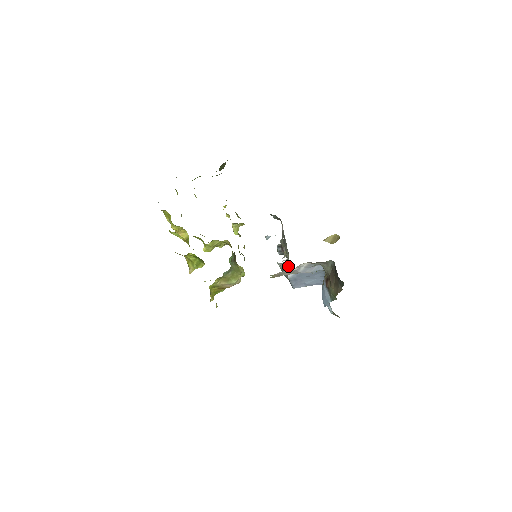
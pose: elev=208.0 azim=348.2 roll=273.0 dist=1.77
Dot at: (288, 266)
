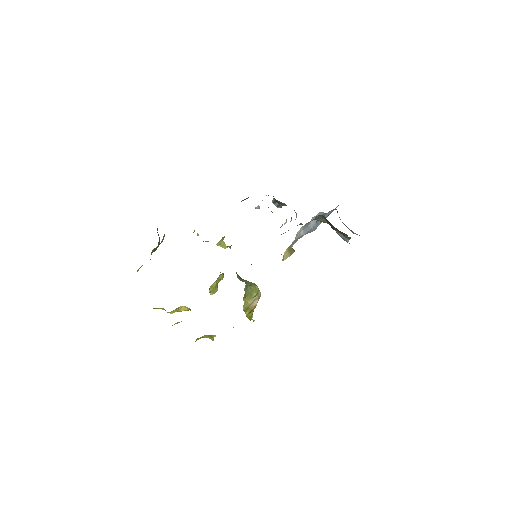
Dot at: occluded
